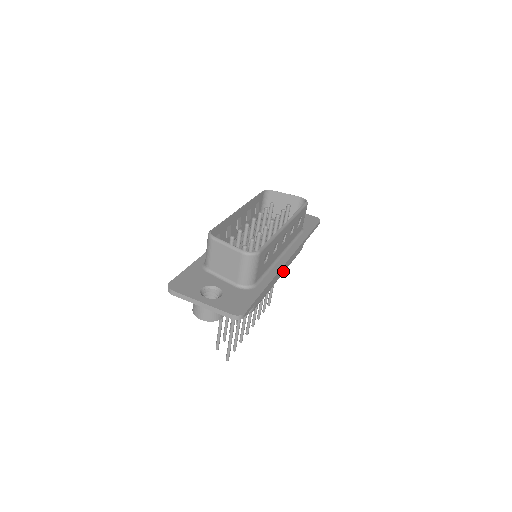
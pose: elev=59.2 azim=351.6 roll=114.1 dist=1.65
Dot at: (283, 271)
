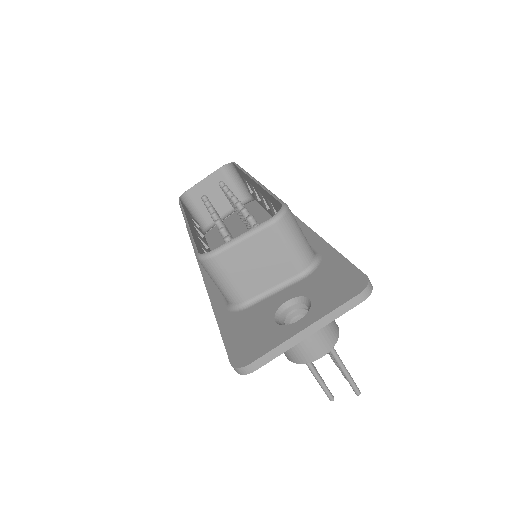
Dot at: occluded
